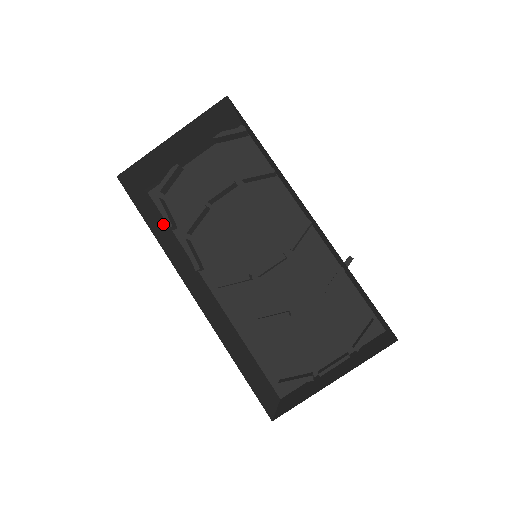
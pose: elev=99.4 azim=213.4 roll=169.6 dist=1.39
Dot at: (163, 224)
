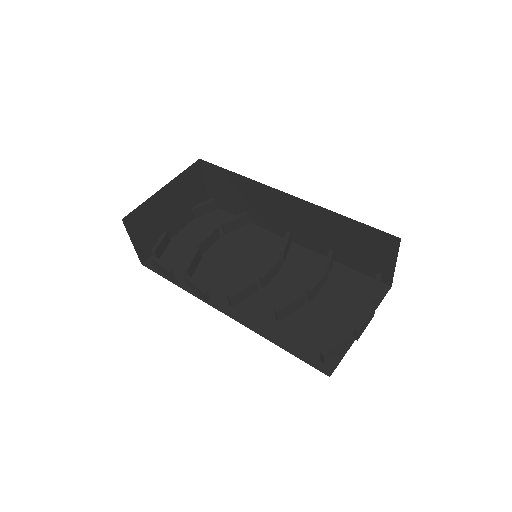
Dot at: occluded
